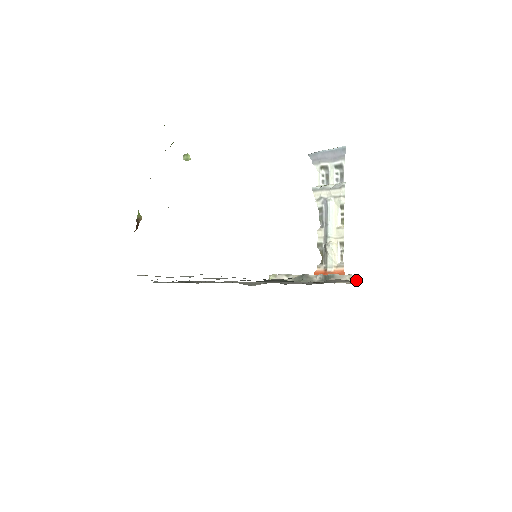
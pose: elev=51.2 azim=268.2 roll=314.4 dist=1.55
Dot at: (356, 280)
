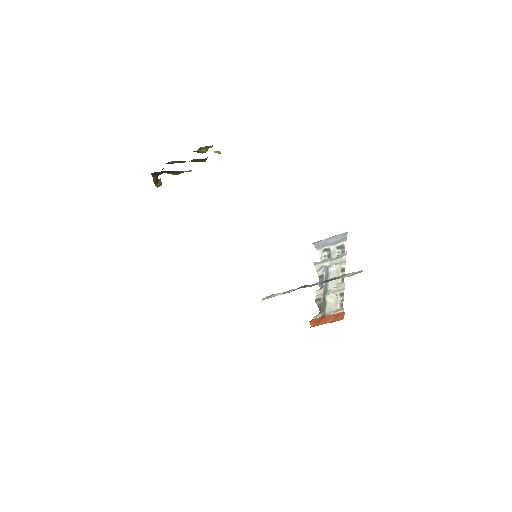
Dot at: (360, 272)
